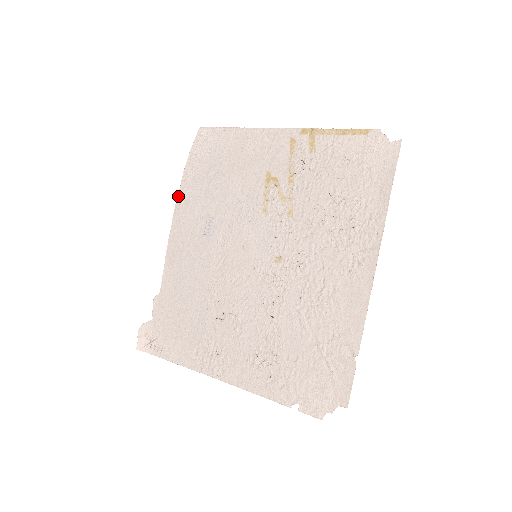
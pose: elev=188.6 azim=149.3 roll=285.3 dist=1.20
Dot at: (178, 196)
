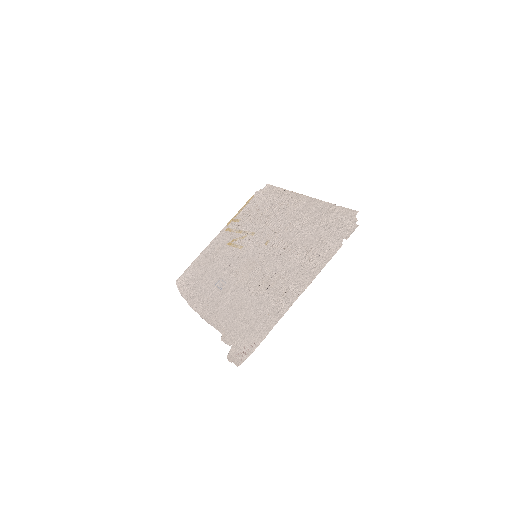
Dot at: (189, 304)
